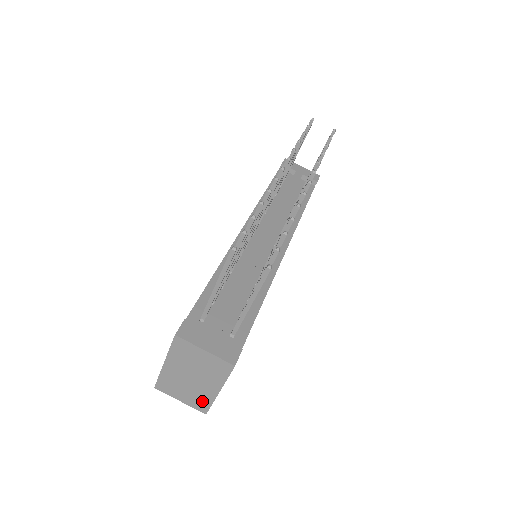
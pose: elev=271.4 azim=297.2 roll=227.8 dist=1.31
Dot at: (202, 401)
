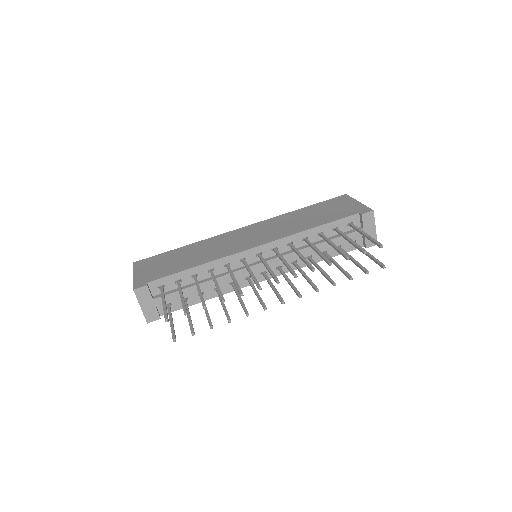
Dot at: occluded
